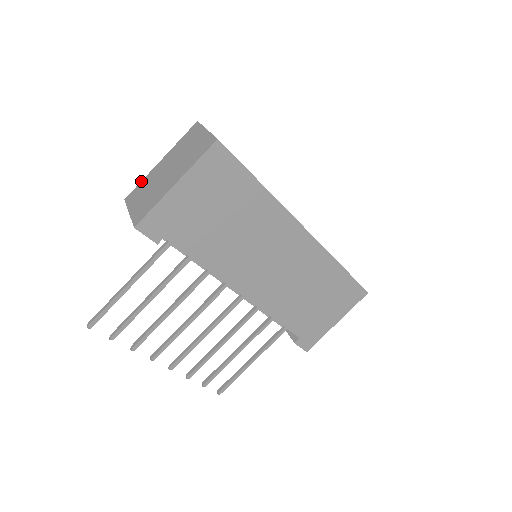
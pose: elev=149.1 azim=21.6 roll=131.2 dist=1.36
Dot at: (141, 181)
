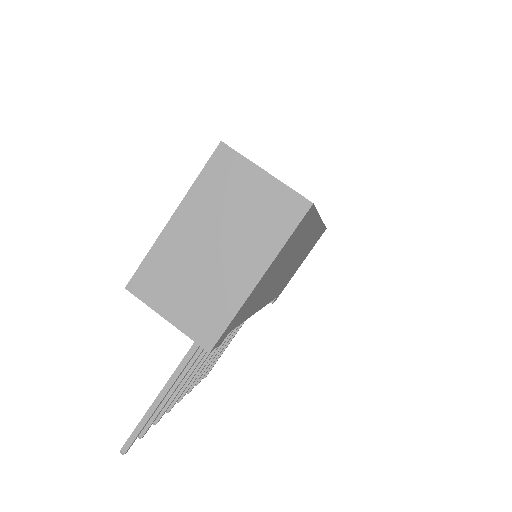
Dot at: (147, 255)
